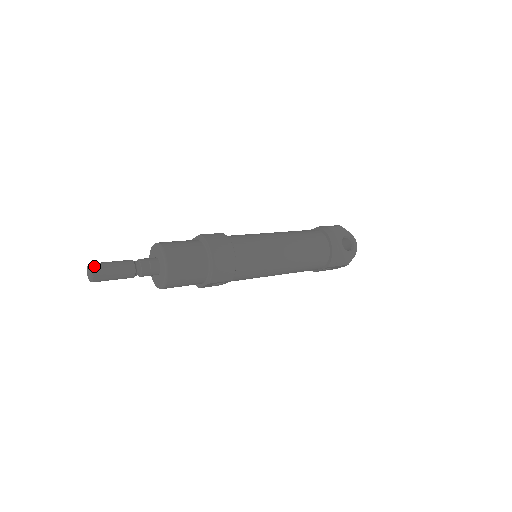
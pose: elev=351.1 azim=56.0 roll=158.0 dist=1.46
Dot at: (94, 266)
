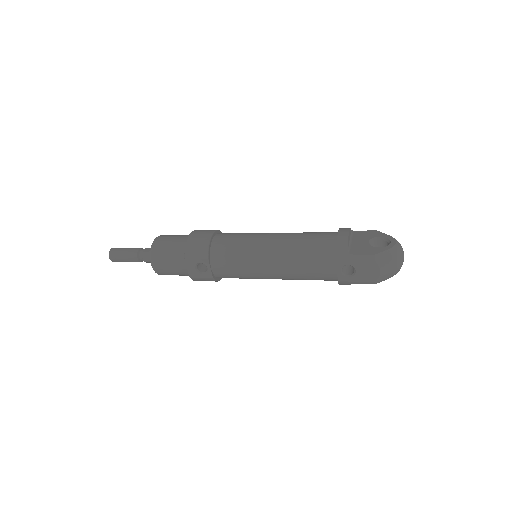
Dot at: (115, 248)
